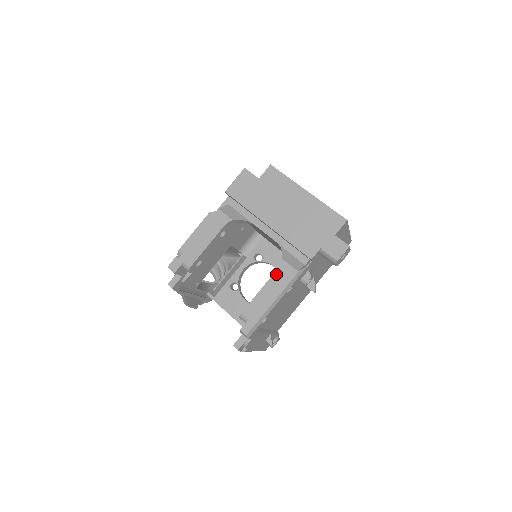
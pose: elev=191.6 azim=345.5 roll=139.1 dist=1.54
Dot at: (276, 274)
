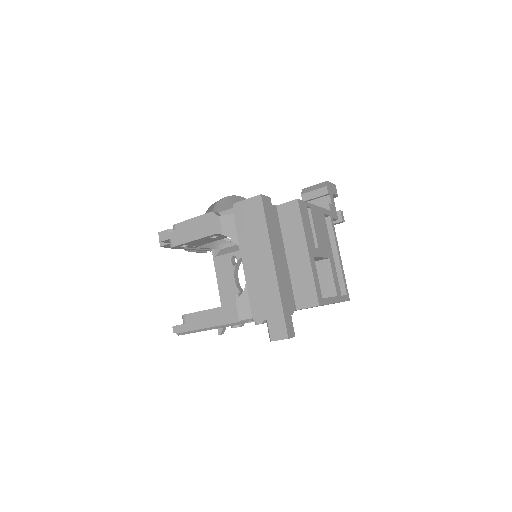
Dot at: (223, 308)
